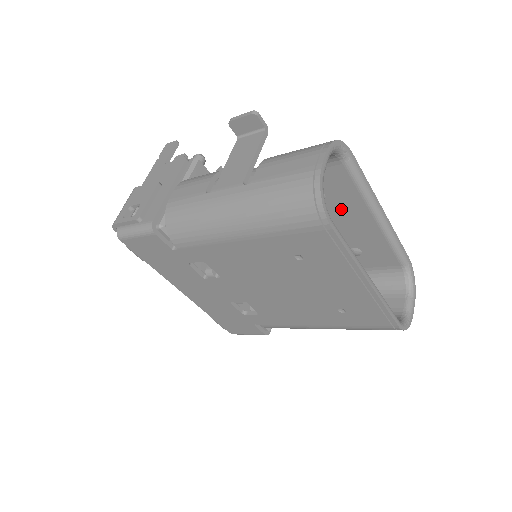
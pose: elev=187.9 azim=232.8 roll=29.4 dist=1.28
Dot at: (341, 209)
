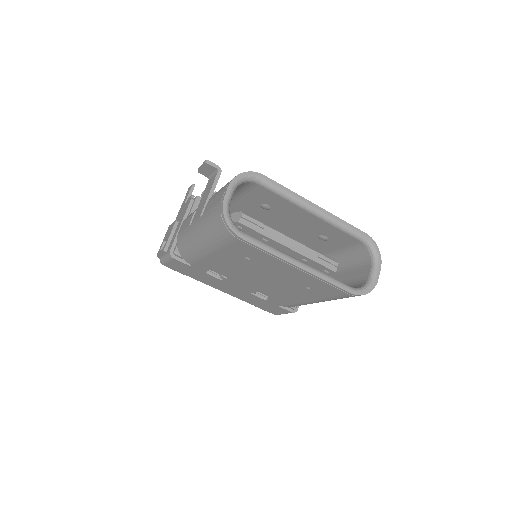
Dot at: (286, 212)
